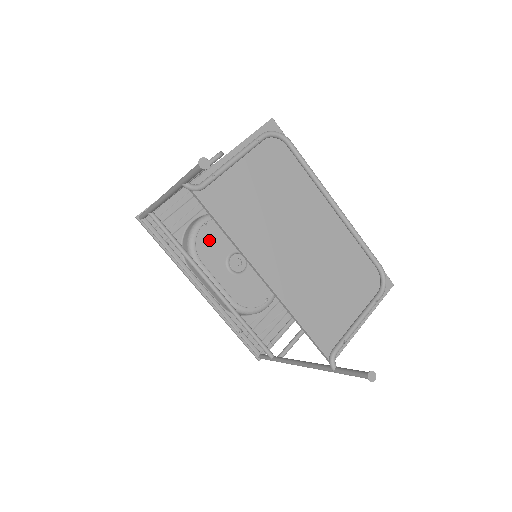
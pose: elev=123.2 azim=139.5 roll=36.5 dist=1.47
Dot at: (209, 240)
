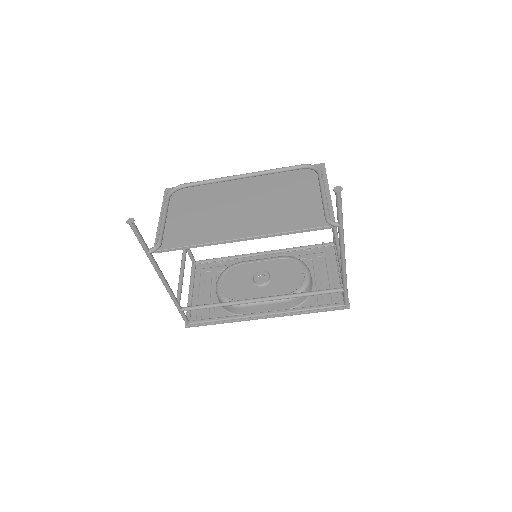
Dot at: (232, 287)
